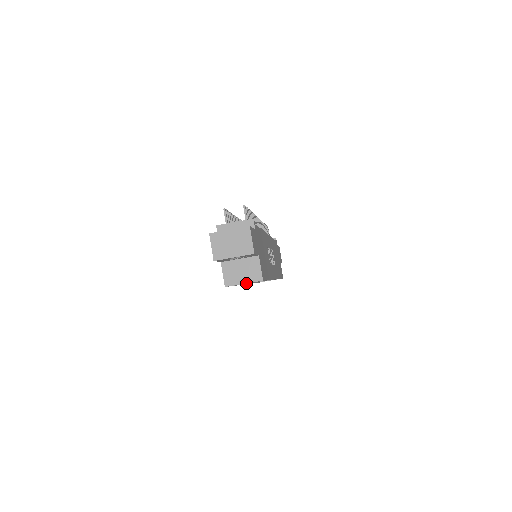
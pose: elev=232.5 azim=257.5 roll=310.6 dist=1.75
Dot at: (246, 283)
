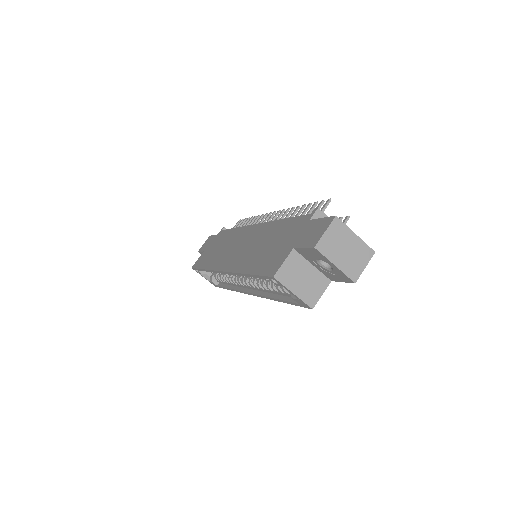
Dot at: occluded
